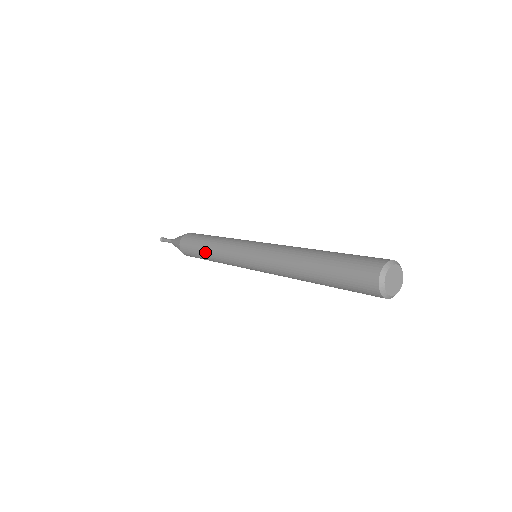
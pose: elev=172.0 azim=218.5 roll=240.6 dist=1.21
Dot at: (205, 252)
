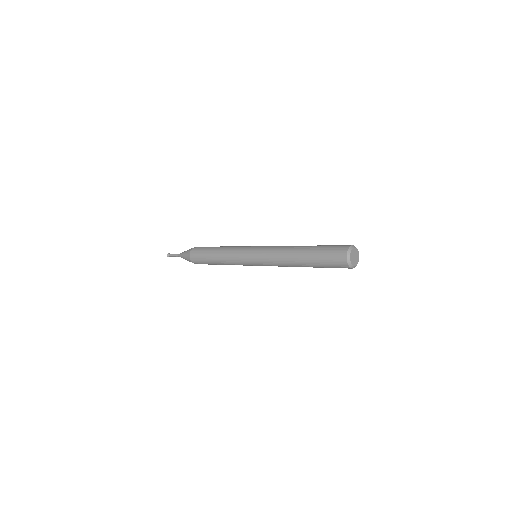
Dot at: (215, 261)
